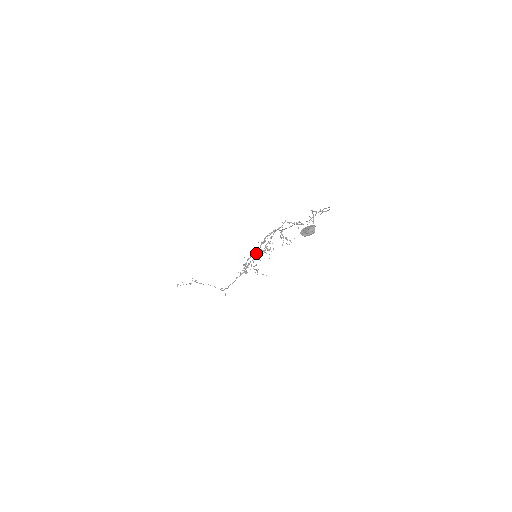
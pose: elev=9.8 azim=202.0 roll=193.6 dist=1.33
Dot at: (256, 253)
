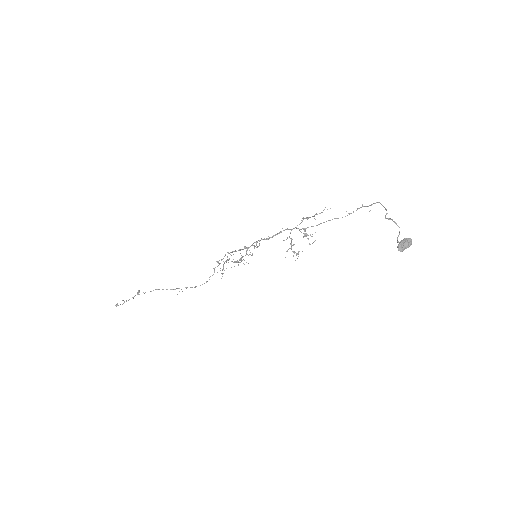
Dot at: (246, 250)
